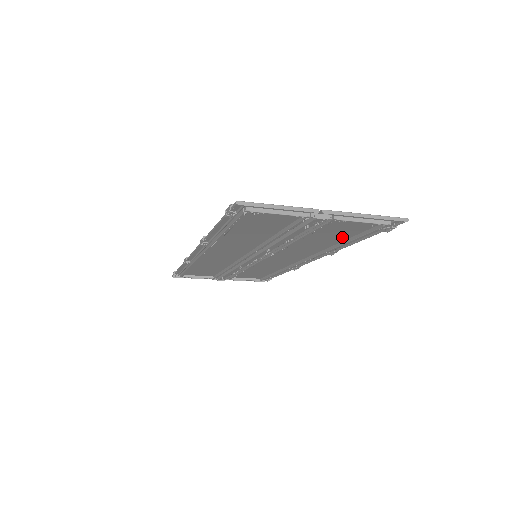
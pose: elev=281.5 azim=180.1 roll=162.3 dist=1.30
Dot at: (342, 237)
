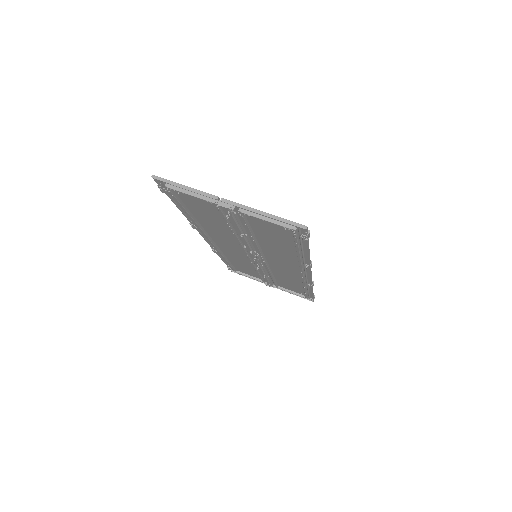
Dot at: (290, 244)
